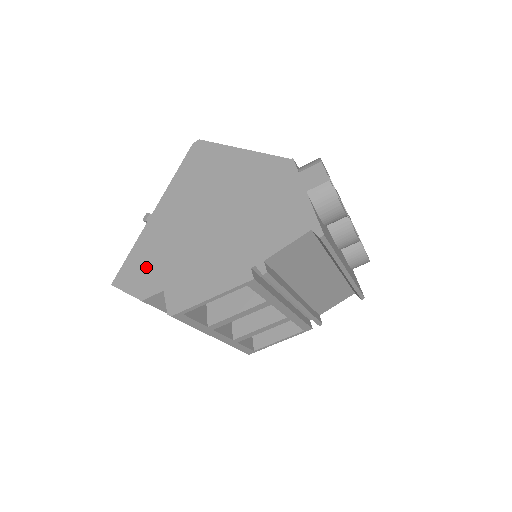
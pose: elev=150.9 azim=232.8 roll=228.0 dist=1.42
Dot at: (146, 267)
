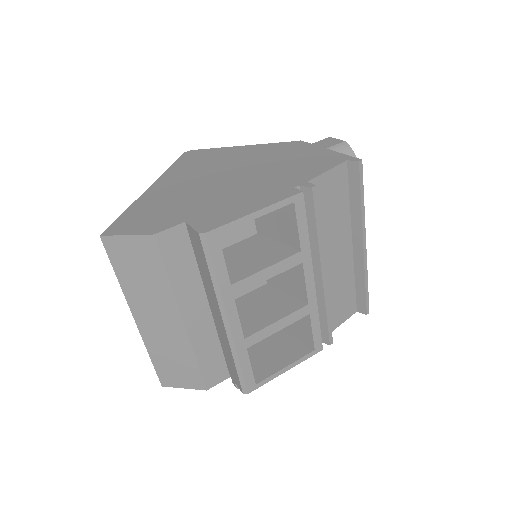
Dot at: (152, 215)
